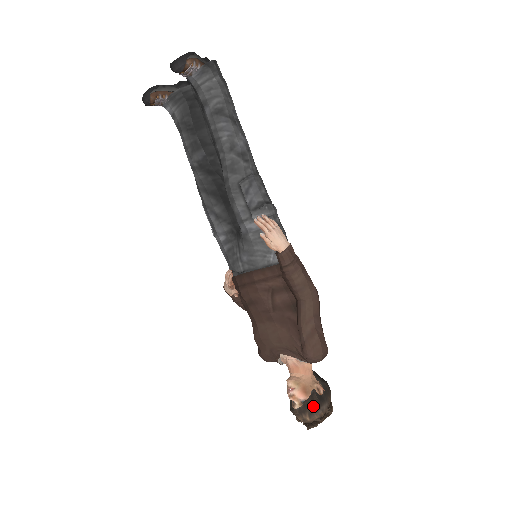
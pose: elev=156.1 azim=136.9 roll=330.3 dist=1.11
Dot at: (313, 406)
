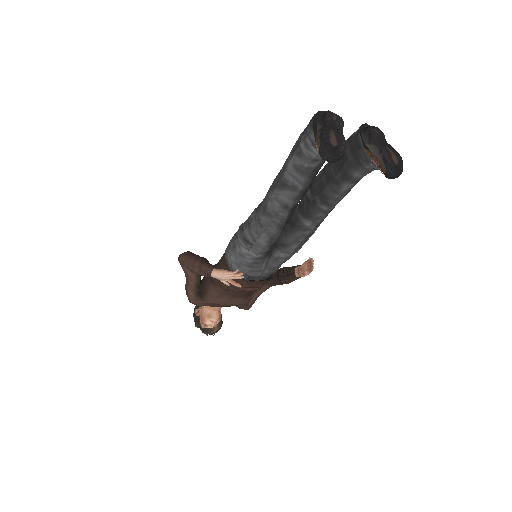
Dot at: (221, 326)
